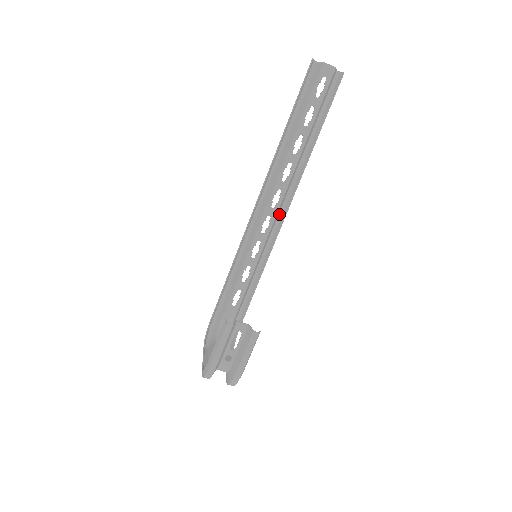
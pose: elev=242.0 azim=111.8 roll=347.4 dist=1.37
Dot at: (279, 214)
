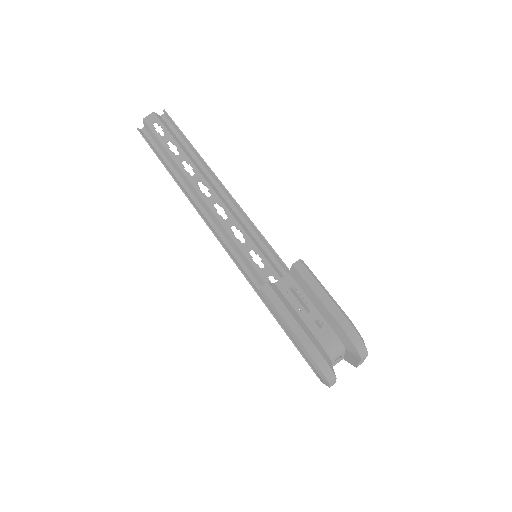
Dot at: (242, 221)
